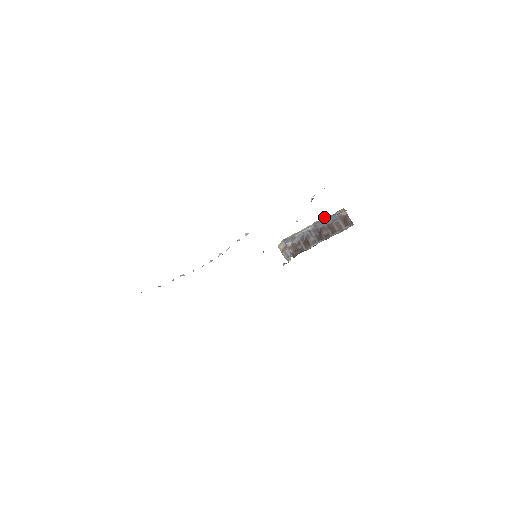
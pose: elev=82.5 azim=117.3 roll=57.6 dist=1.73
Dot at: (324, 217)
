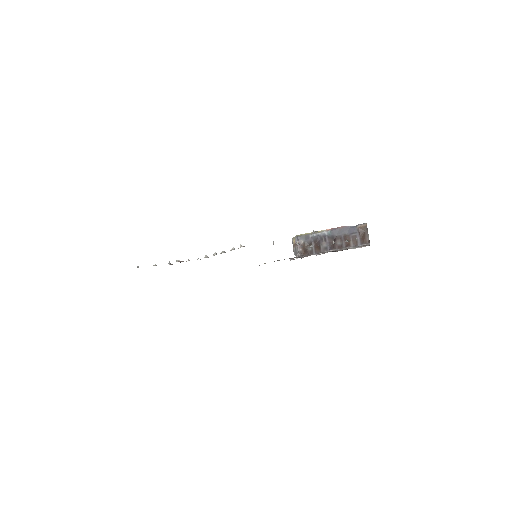
Dot at: (344, 226)
